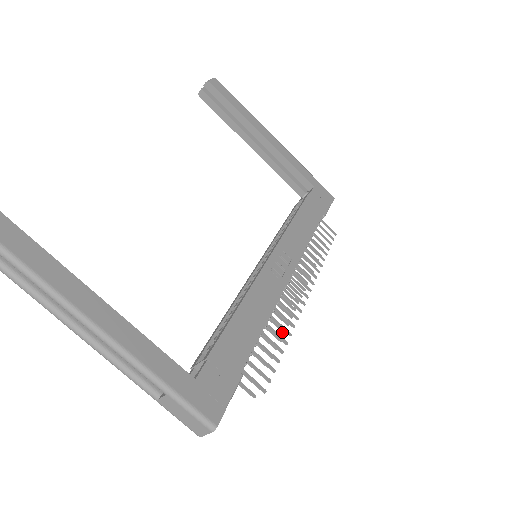
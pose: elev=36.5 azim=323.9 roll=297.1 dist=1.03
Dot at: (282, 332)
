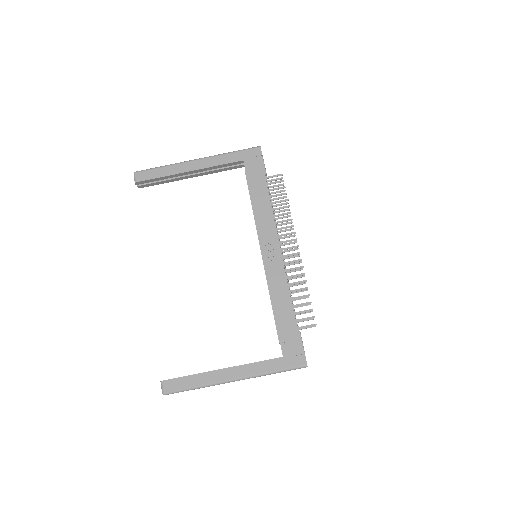
Dot at: occluded
